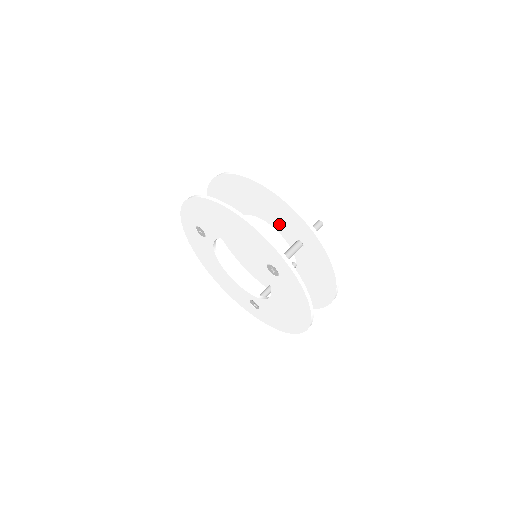
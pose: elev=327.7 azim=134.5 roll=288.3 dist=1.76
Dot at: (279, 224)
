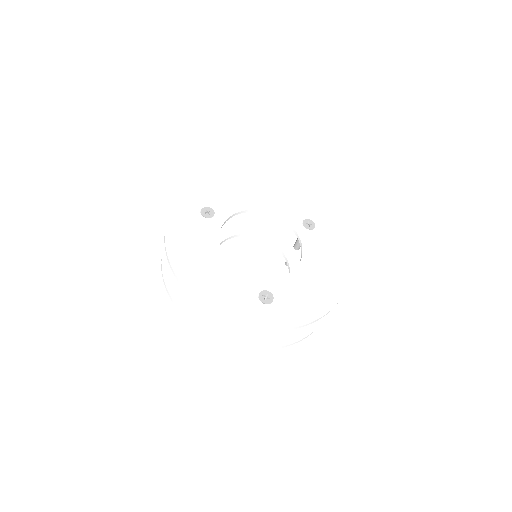
Dot at: (275, 234)
